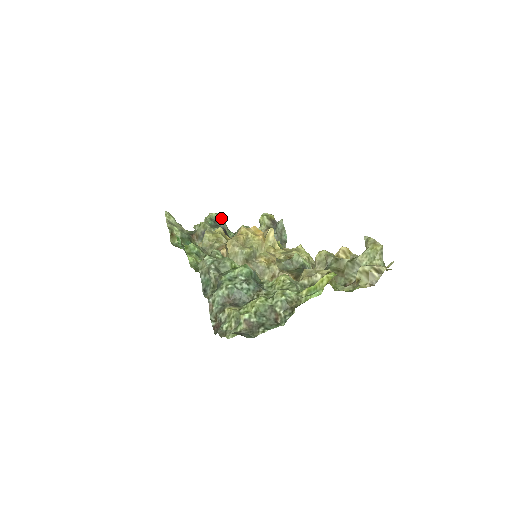
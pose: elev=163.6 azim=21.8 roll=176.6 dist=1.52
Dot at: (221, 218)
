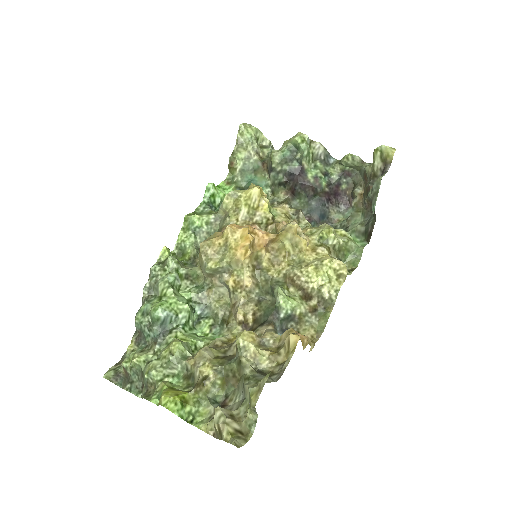
Dot at: (301, 149)
